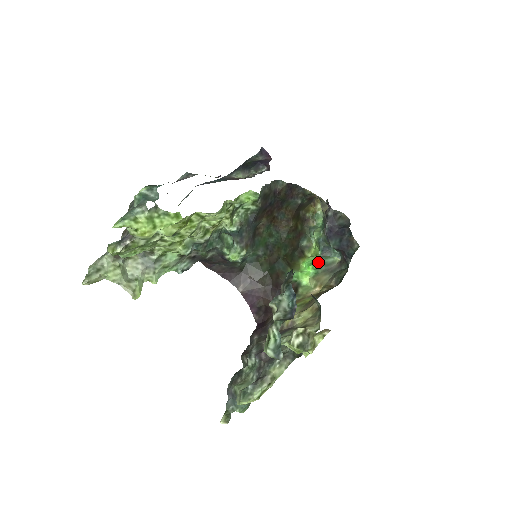
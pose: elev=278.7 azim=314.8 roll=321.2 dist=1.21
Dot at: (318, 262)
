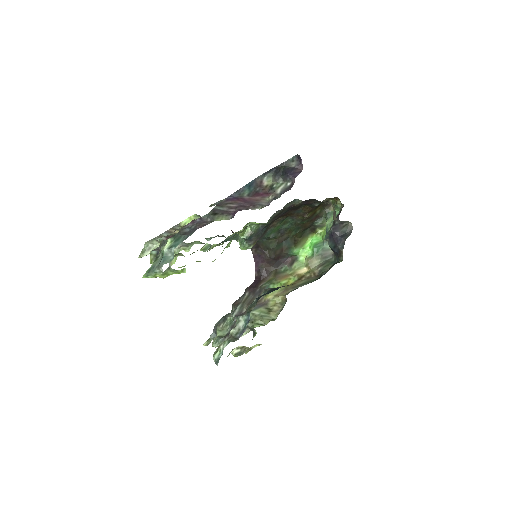
Dot at: (318, 246)
